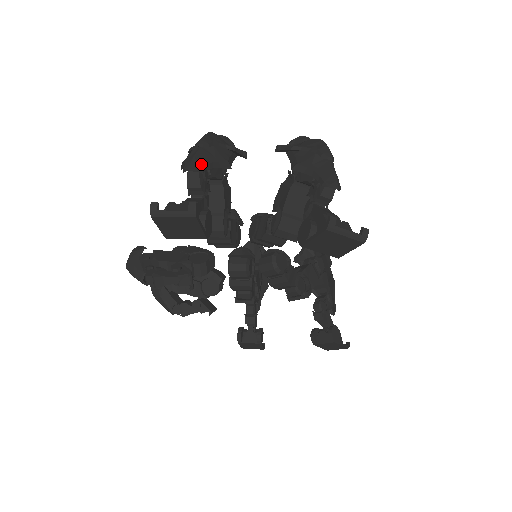
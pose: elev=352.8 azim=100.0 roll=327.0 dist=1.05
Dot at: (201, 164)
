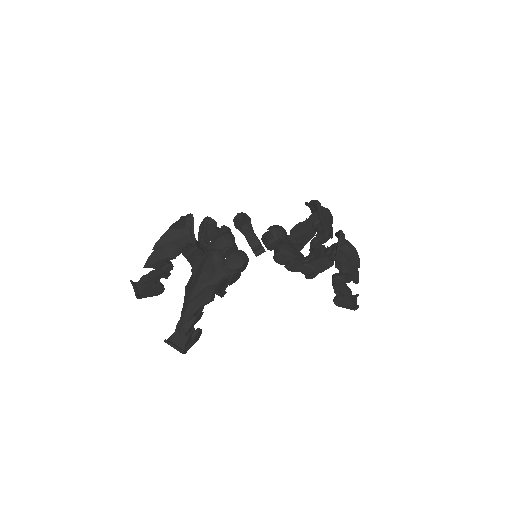
Dot at: (151, 264)
